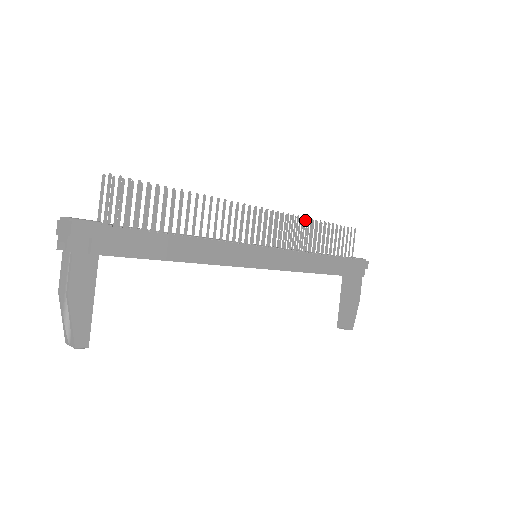
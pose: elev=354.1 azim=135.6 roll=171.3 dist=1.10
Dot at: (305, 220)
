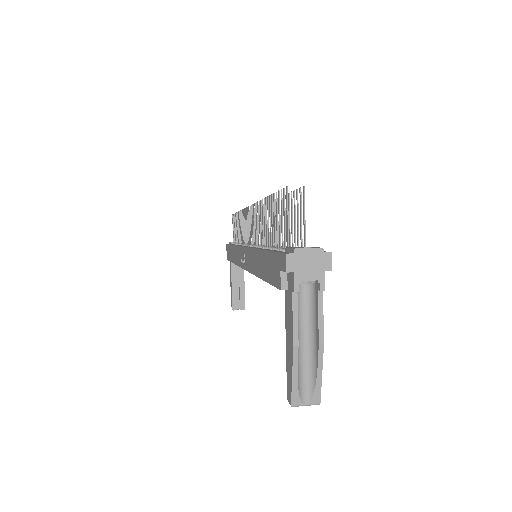
Dot at: (240, 212)
